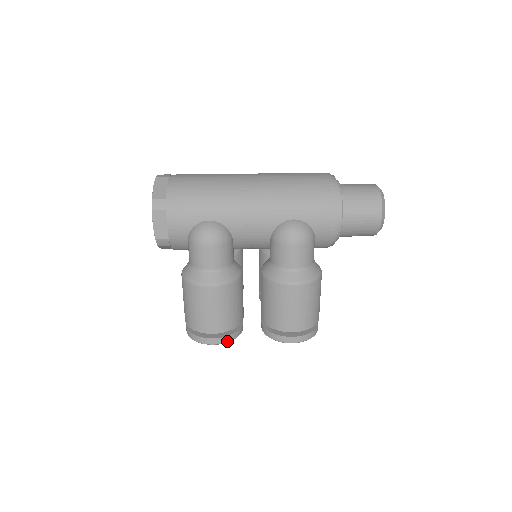
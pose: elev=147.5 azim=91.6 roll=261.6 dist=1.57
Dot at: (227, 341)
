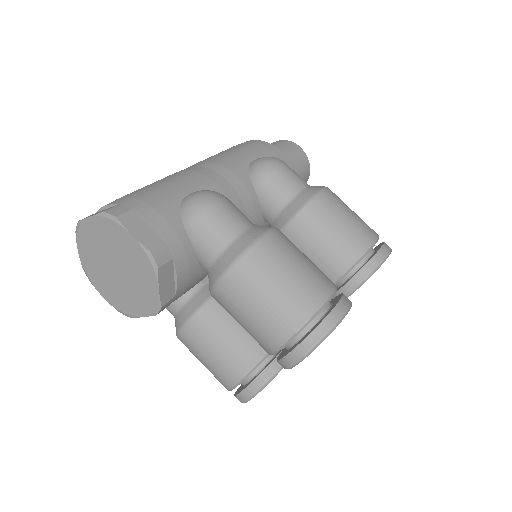
Dot at: (350, 302)
